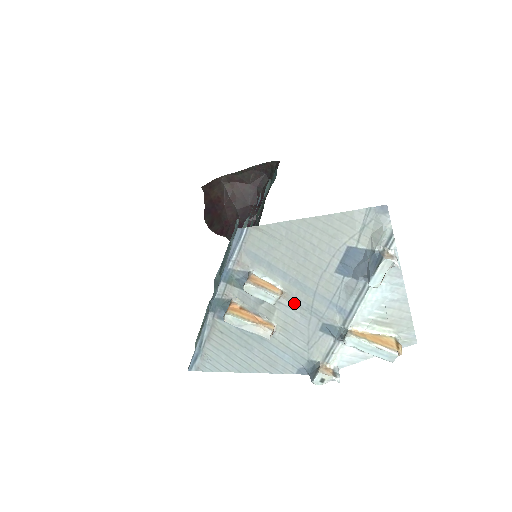
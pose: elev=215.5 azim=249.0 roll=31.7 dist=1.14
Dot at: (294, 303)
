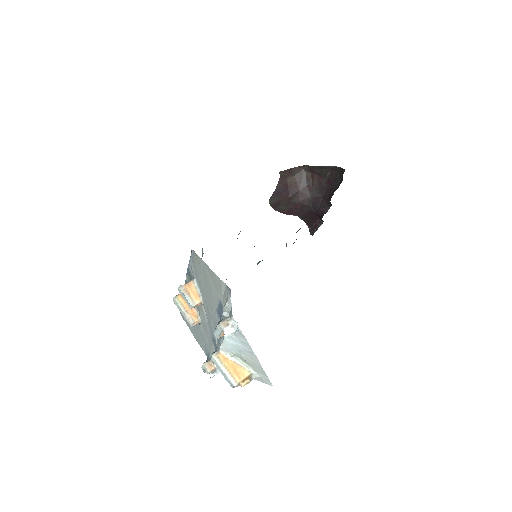
Dot at: (206, 314)
